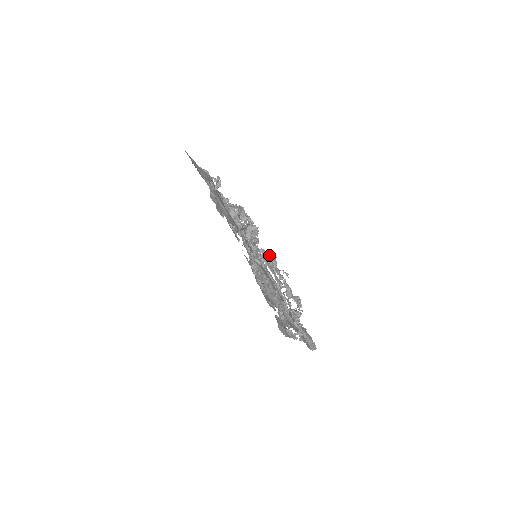
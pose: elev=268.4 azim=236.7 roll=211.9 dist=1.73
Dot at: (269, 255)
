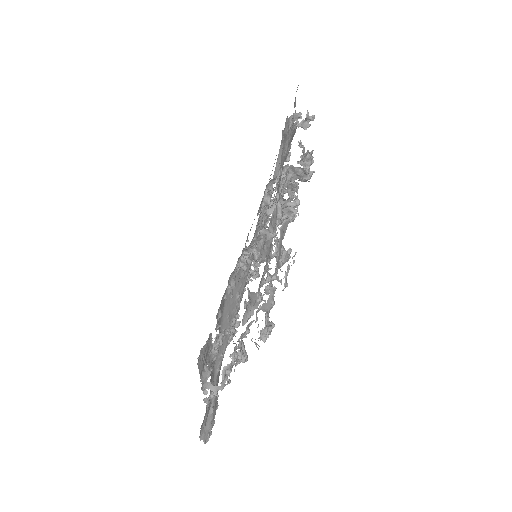
Dot at: occluded
